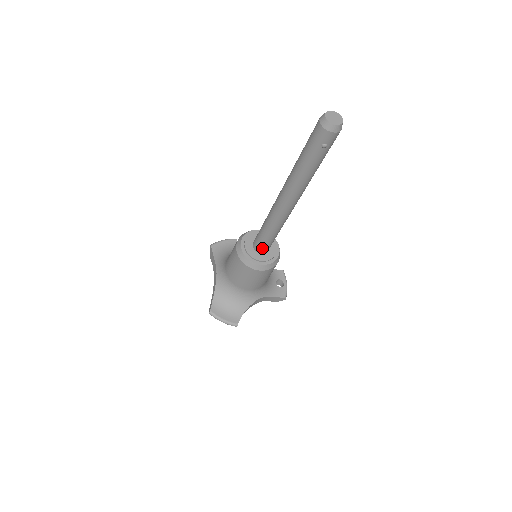
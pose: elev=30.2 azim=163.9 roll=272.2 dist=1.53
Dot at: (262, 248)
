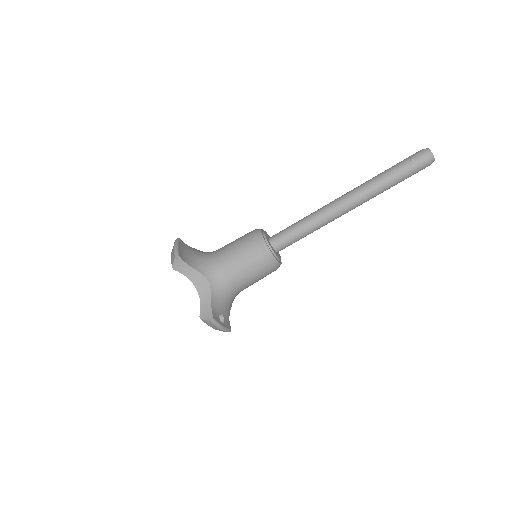
Dot at: (277, 236)
